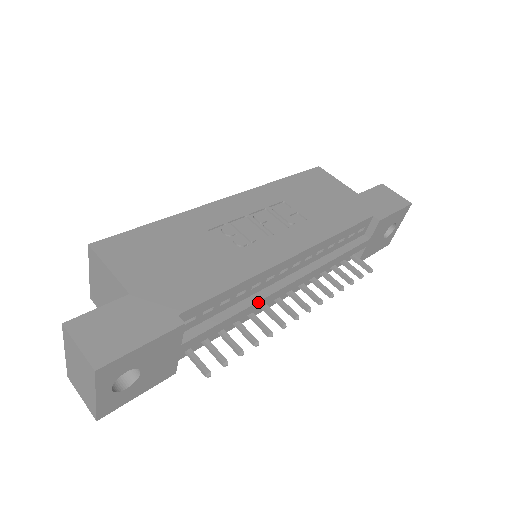
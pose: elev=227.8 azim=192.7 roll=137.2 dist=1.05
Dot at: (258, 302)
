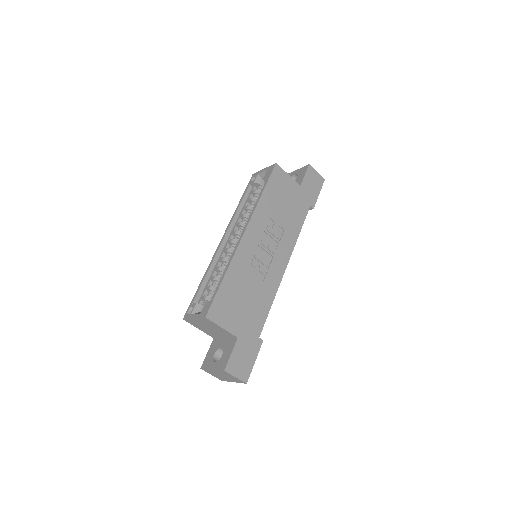
Dot at: occluded
